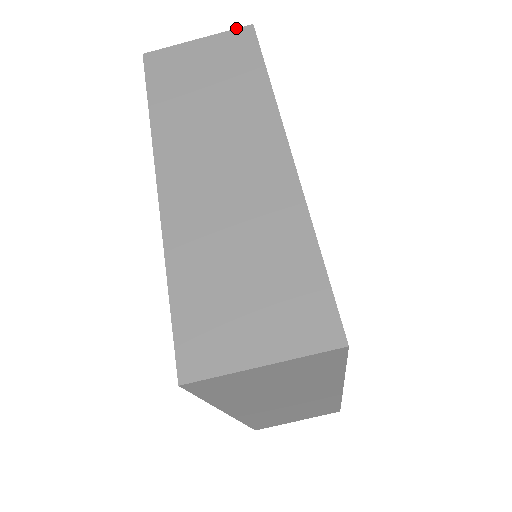
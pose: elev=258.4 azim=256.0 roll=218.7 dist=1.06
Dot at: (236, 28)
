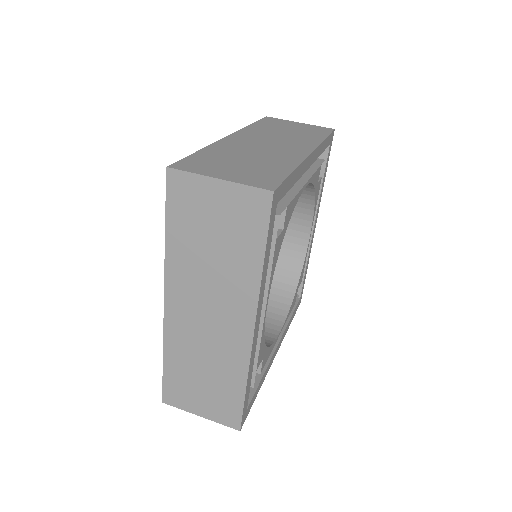
Dot at: (324, 127)
